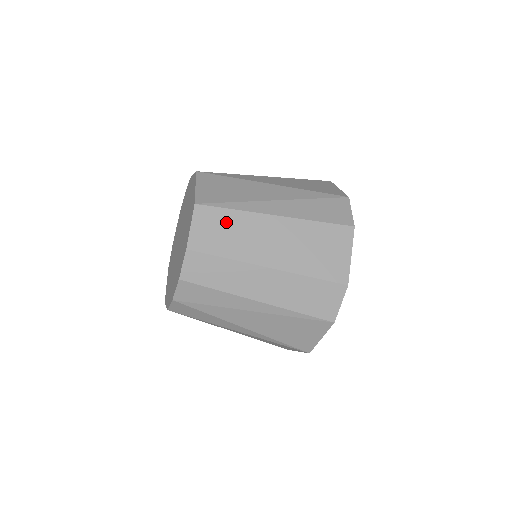
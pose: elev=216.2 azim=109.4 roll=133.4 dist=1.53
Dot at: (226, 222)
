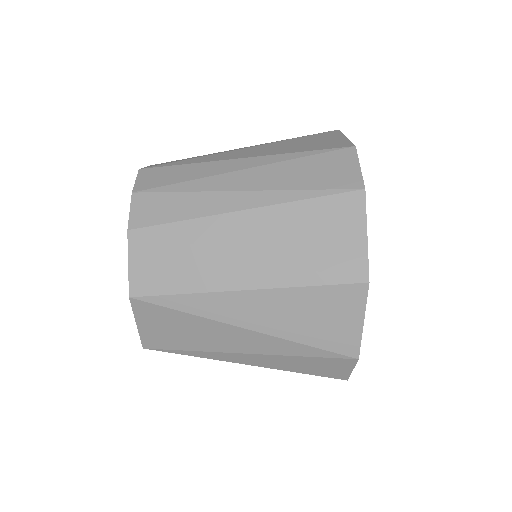
Dot at: occluded
